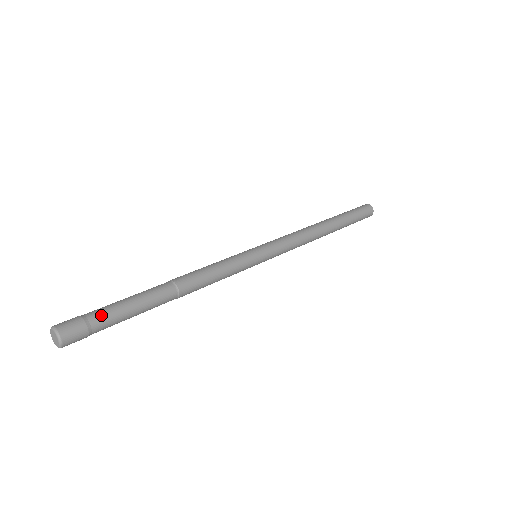
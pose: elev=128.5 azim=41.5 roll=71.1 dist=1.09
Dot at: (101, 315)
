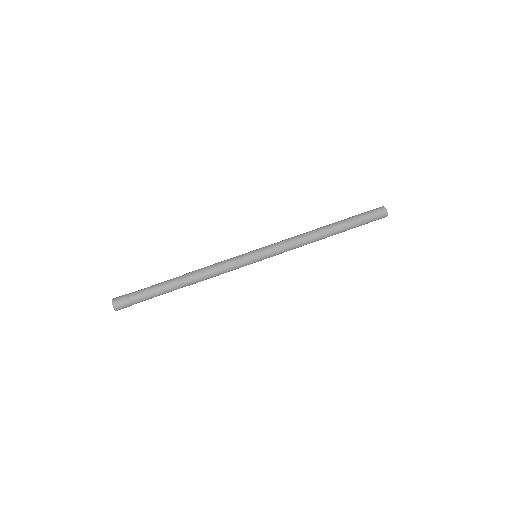
Dot at: (139, 299)
